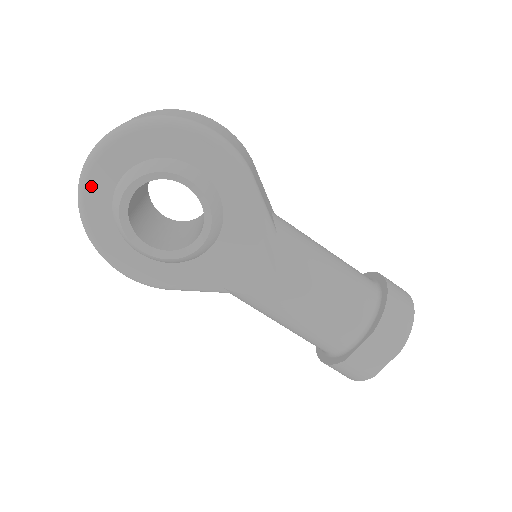
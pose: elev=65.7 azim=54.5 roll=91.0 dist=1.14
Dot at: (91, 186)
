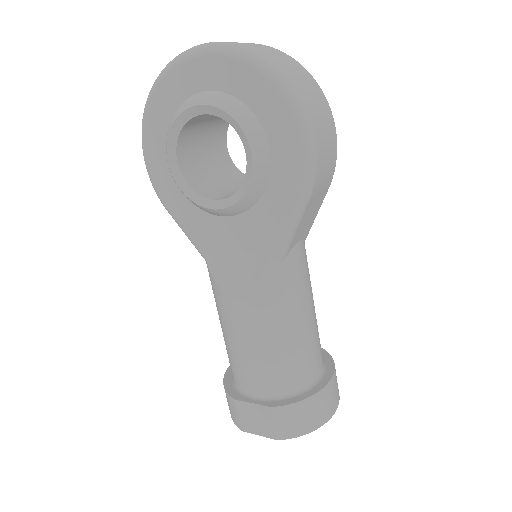
Dot at: (179, 72)
